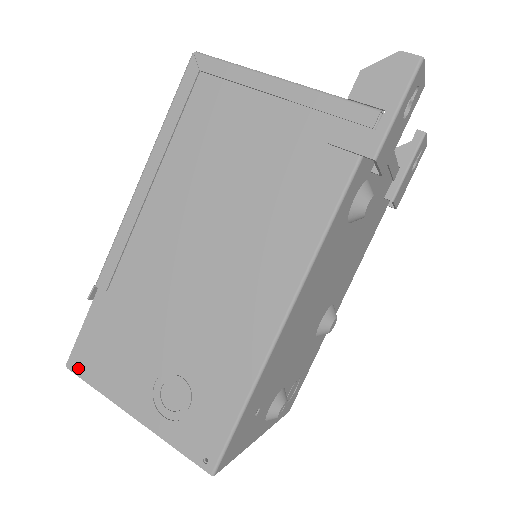
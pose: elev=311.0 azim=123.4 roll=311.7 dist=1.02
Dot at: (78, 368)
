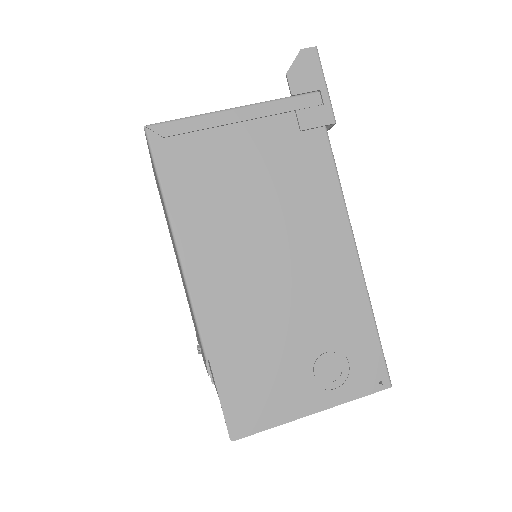
Dot at: (243, 431)
